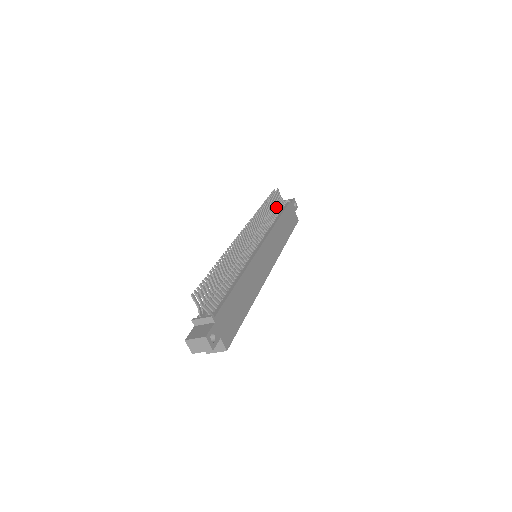
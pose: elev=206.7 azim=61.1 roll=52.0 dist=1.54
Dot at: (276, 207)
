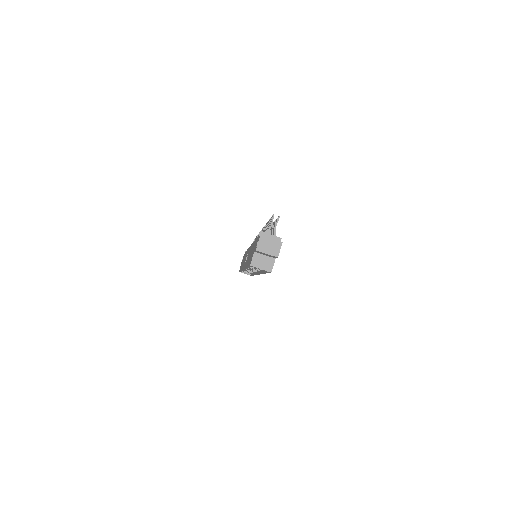
Dot at: occluded
